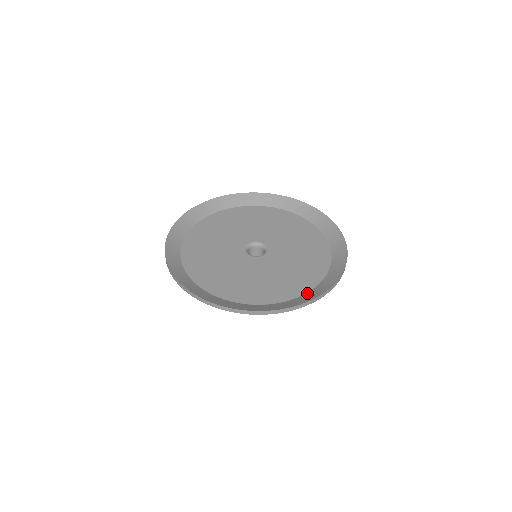
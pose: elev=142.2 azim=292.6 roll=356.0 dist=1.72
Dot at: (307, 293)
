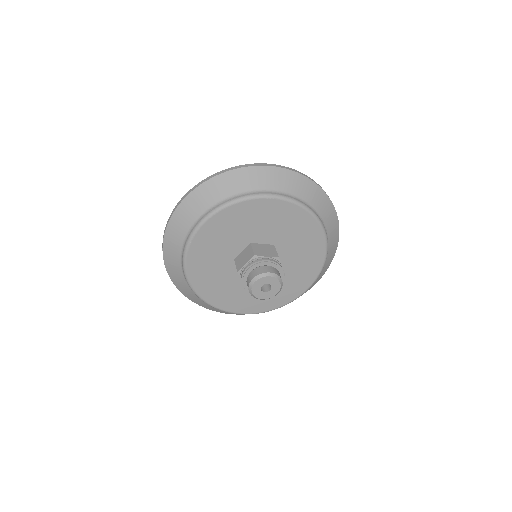
Dot at: occluded
